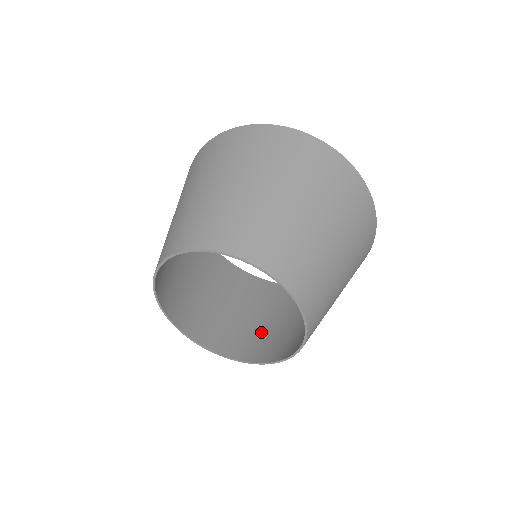
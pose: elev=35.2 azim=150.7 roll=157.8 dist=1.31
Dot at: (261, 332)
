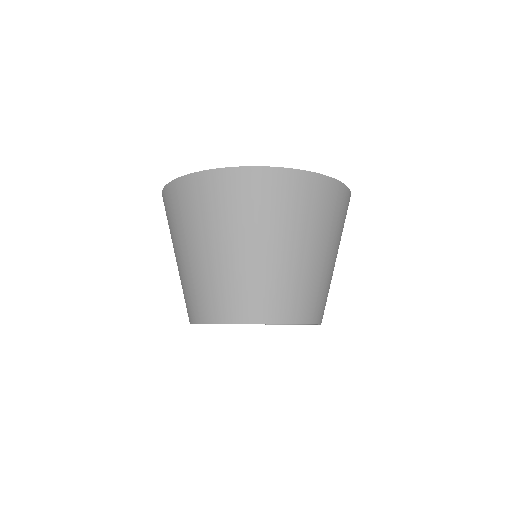
Dot at: occluded
